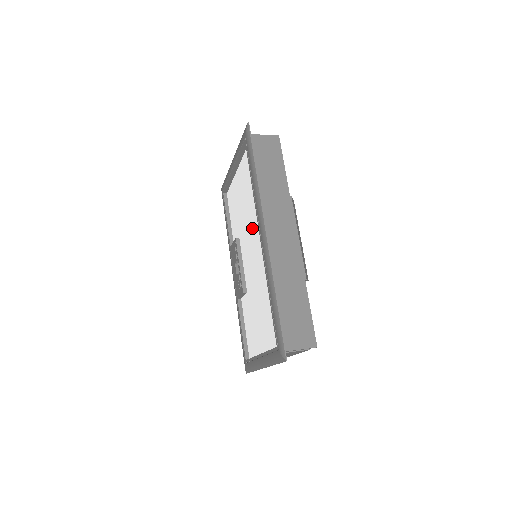
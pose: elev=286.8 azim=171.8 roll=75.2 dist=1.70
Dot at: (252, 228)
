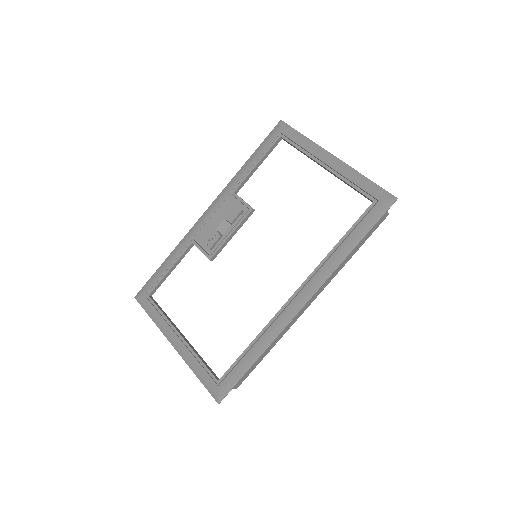
Dot at: (287, 253)
